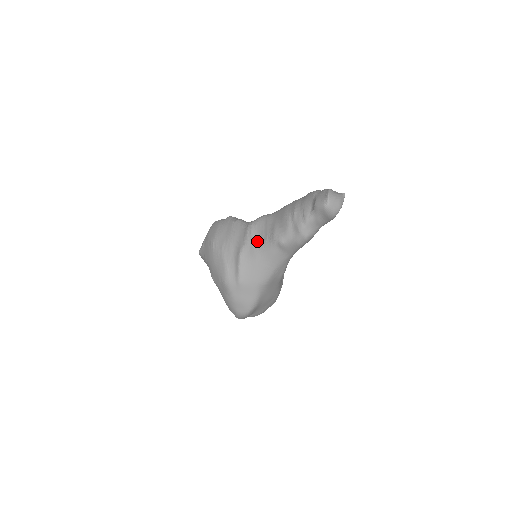
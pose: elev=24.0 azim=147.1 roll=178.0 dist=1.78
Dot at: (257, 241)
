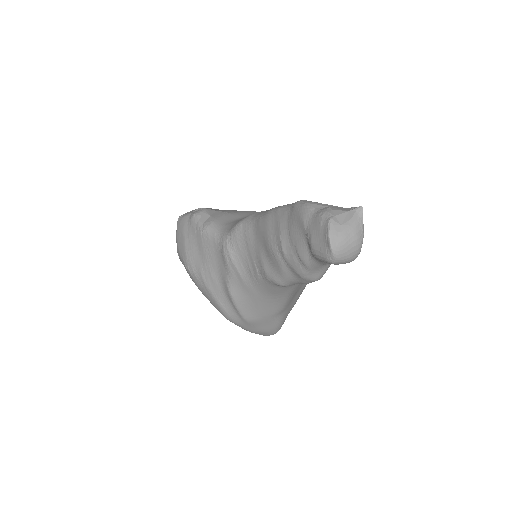
Dot at: (245, 274)
